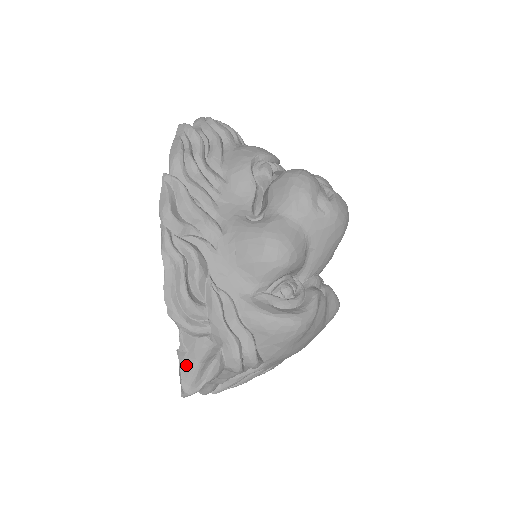
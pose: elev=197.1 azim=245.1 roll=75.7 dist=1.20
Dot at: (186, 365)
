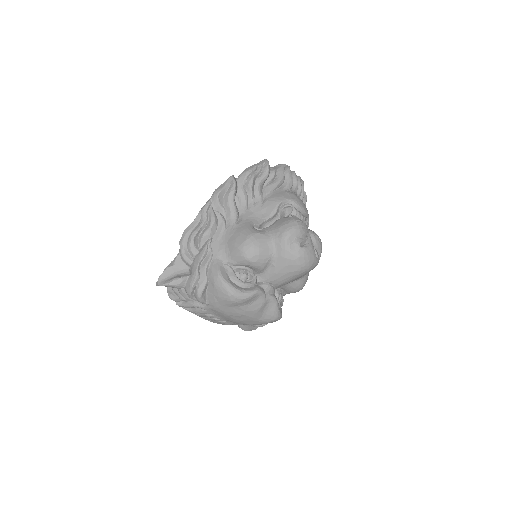
Dot at: (168, 271)
